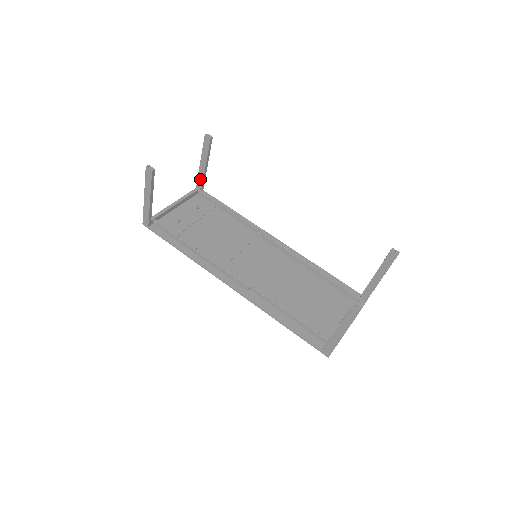
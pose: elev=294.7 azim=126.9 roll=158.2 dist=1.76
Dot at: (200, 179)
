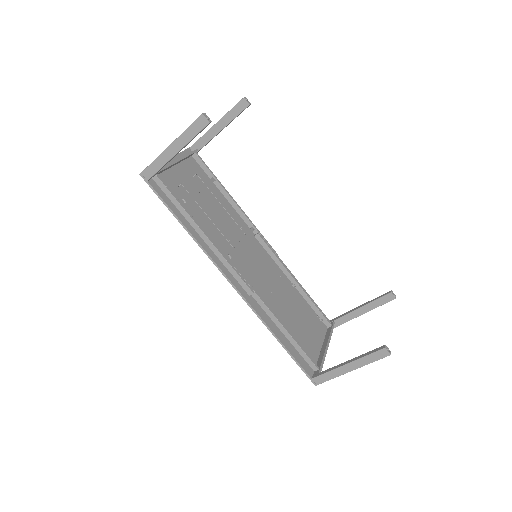
Dot at: (203, 141)
